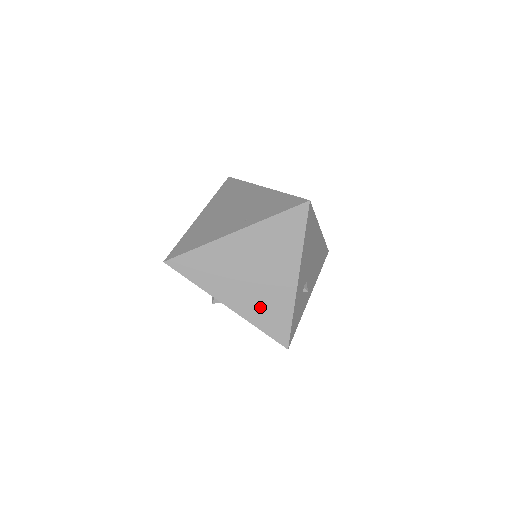
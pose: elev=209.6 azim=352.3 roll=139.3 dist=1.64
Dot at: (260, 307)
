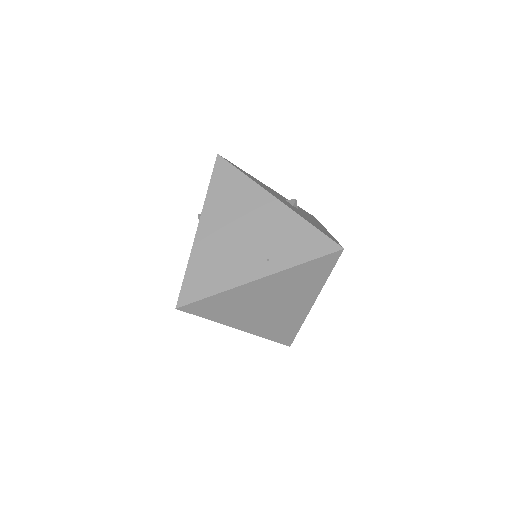
Dot at: (272, 326)
